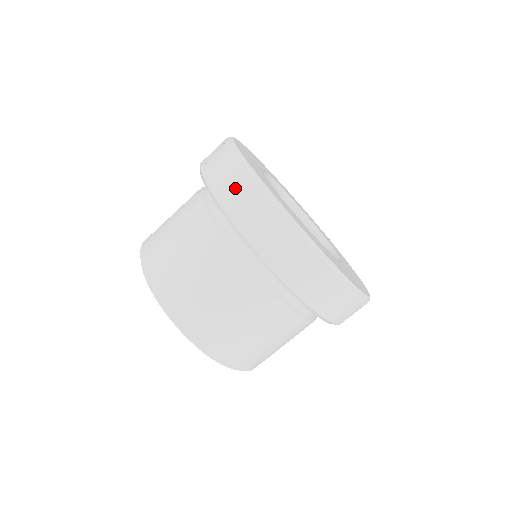
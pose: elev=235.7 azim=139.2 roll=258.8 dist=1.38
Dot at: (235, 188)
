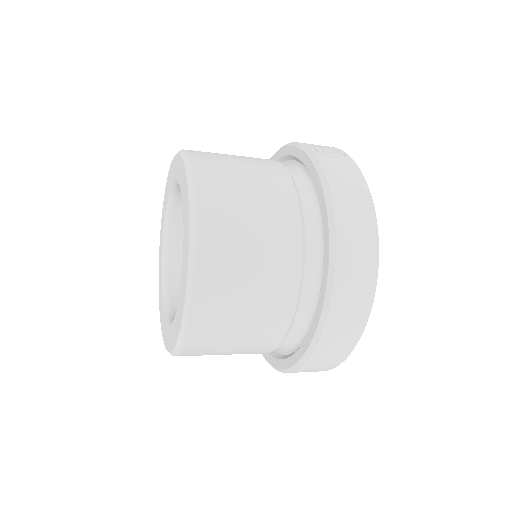
Dot at: (354, 201)
